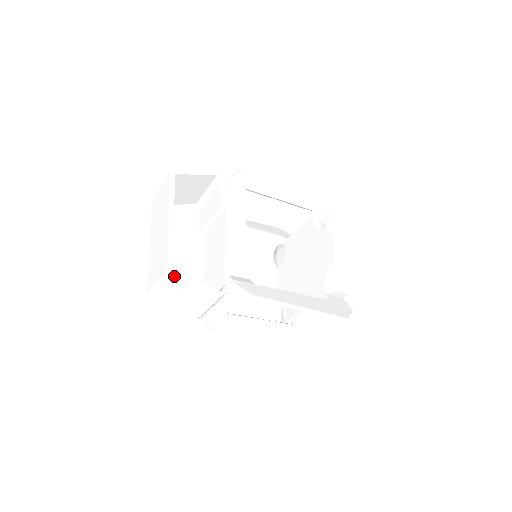
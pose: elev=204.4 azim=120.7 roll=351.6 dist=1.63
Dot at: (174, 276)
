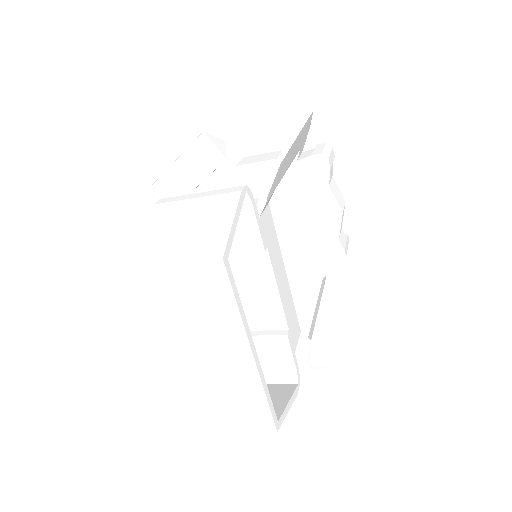
Dot at: occluded
